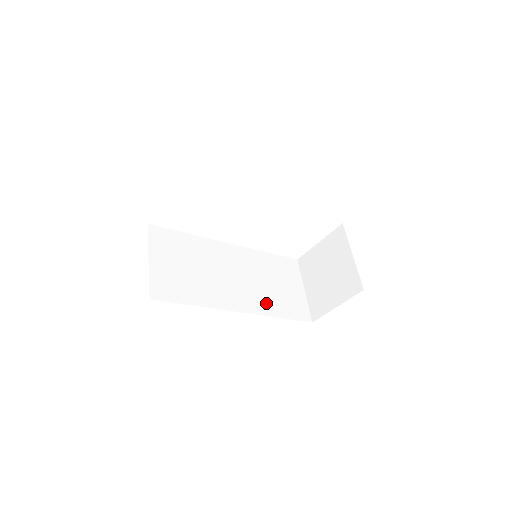
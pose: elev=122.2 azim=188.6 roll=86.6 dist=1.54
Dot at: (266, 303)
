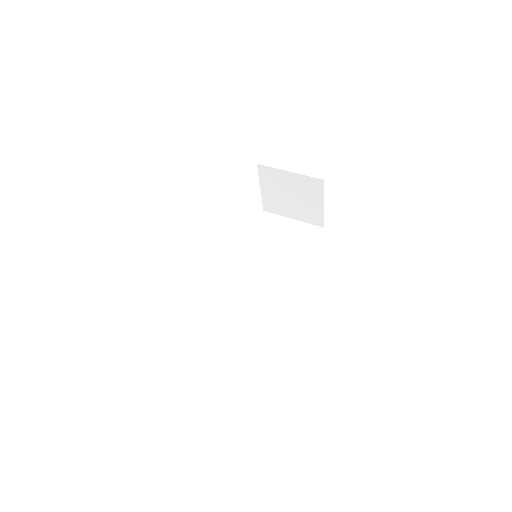
Dot at: (293, 261)
